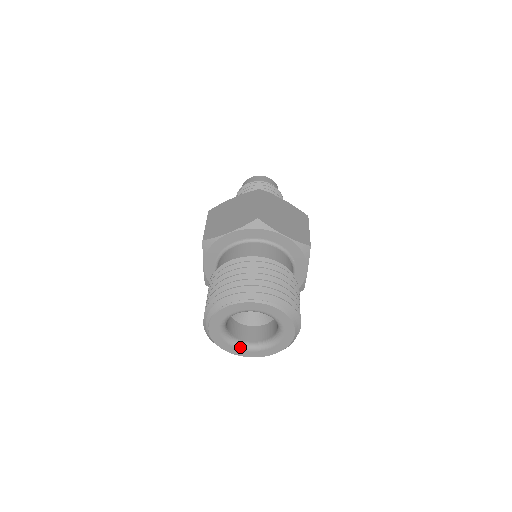
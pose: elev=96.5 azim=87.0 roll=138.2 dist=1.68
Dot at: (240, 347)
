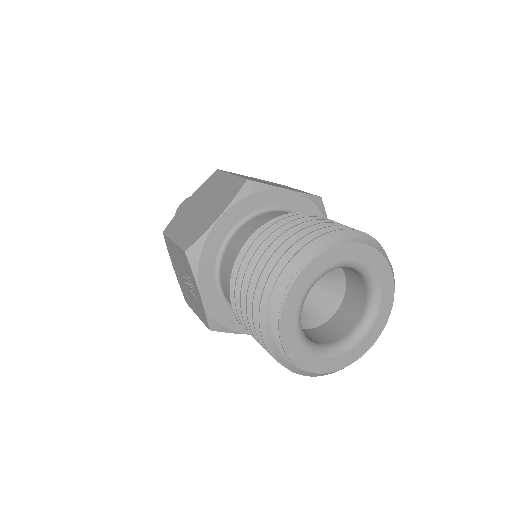
Dot at: (331, 353)
